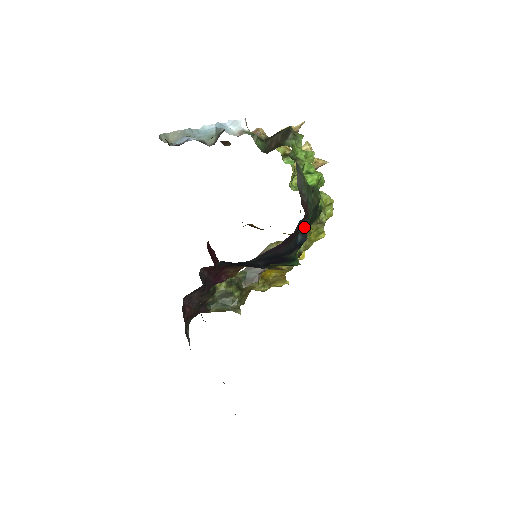
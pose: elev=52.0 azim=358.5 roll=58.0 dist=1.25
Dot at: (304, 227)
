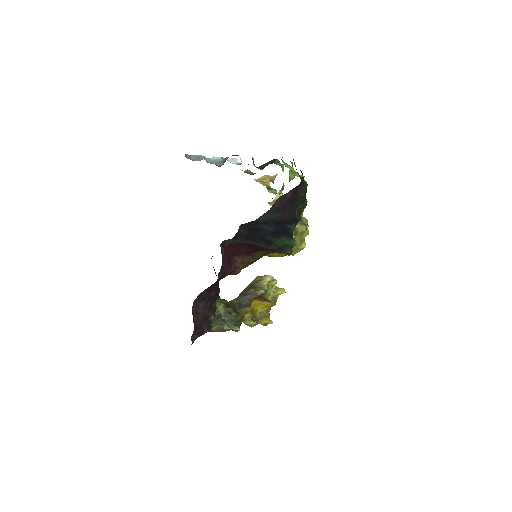
Dot at: (301, 197)
